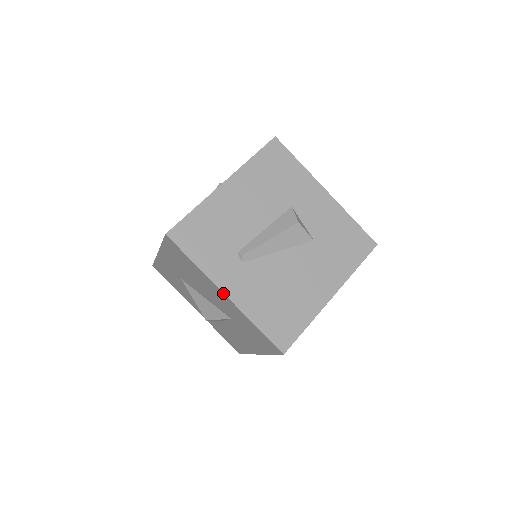
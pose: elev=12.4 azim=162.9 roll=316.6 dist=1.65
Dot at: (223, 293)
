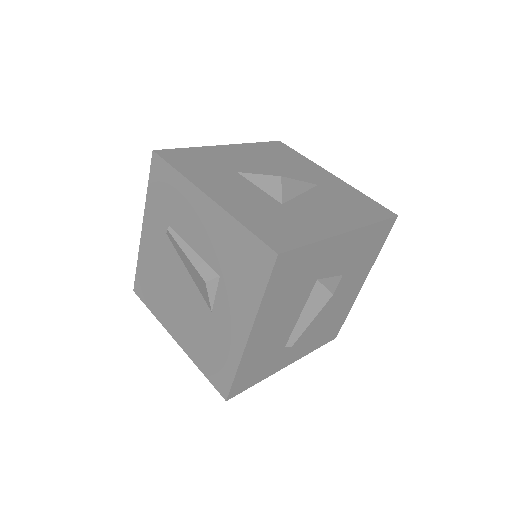
Dot at: occluded
